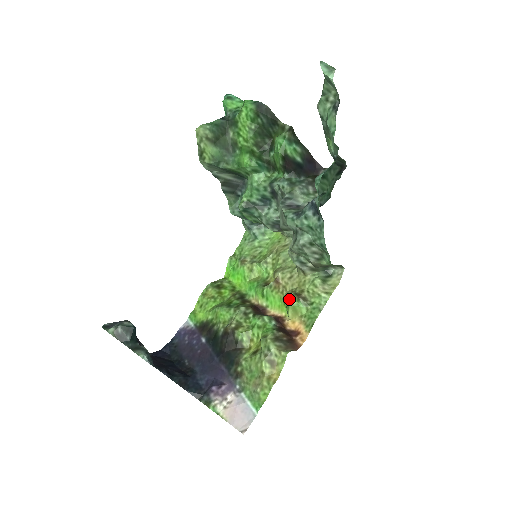
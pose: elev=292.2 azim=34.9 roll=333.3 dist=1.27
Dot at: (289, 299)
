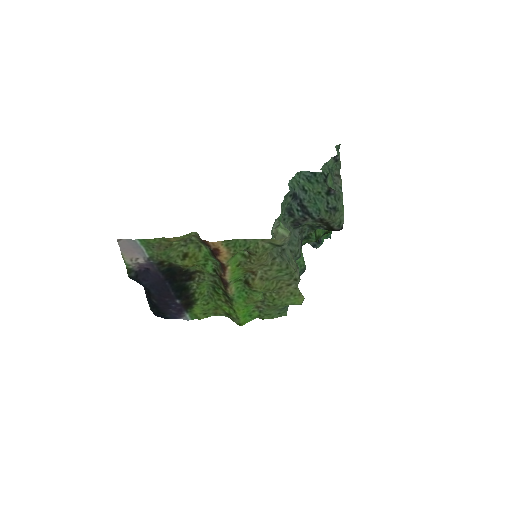
Dot at: (240, 251)
